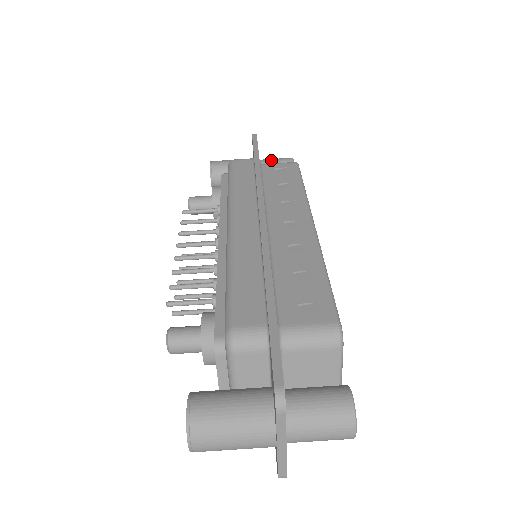
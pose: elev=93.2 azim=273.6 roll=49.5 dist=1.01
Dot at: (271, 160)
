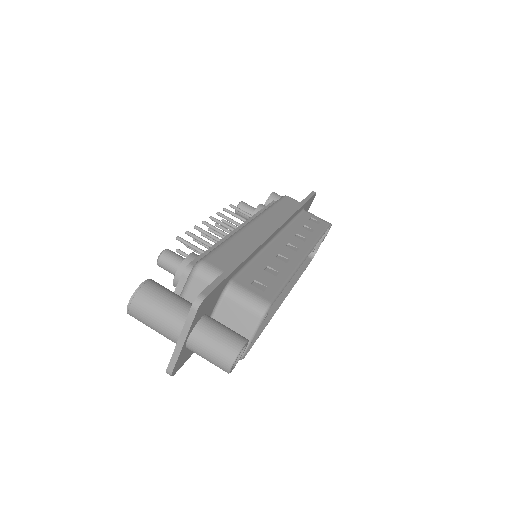
Dot at: occluded
